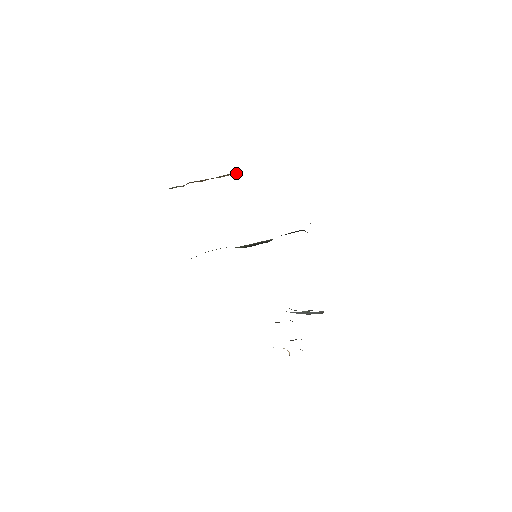
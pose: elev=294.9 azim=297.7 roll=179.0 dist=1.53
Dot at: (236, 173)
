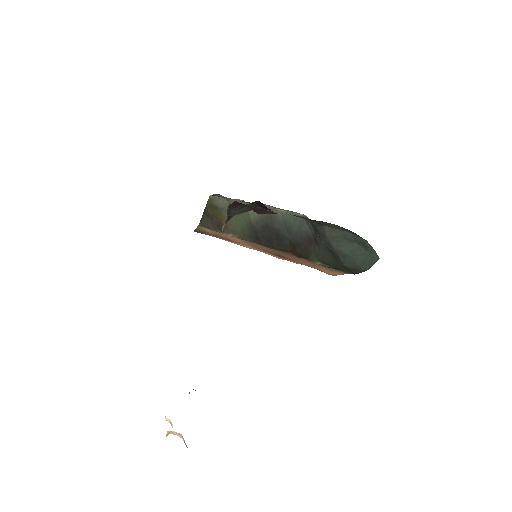
Dot at: occluded
